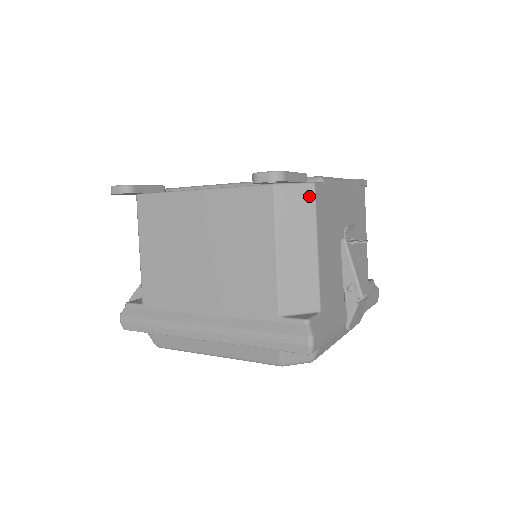
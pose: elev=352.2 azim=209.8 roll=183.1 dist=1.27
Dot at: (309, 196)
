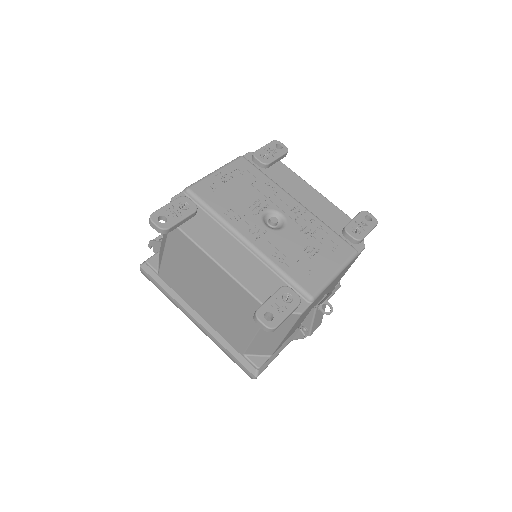
Dot at: (294, 319)
